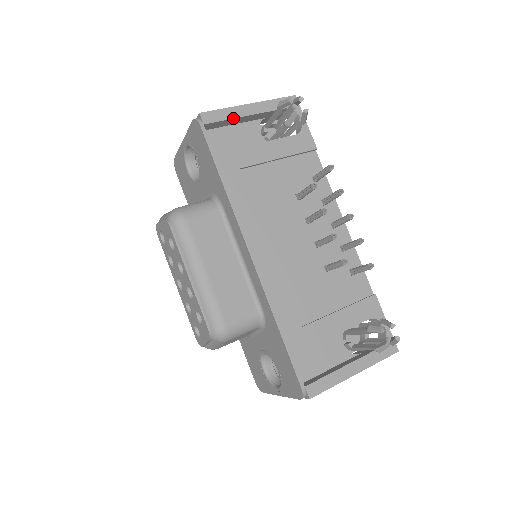
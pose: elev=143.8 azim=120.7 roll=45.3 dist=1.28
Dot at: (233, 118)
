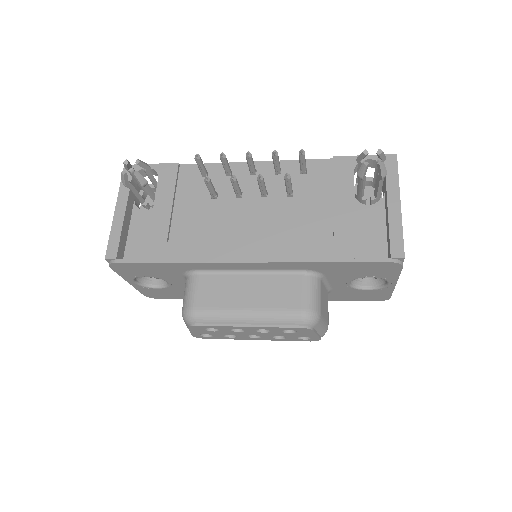
Dot at: (121, 230)
